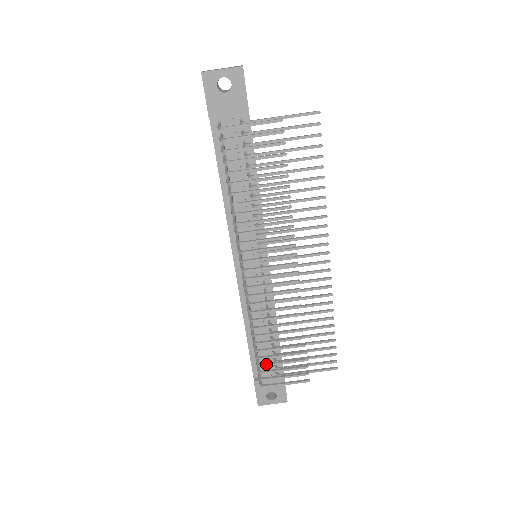
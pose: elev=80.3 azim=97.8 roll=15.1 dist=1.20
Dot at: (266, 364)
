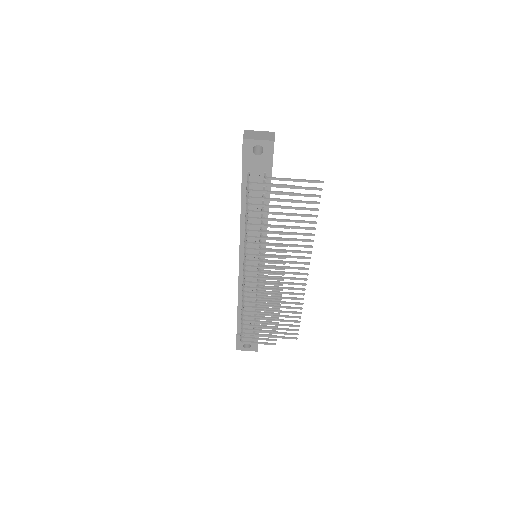
Dot at: (248, 329)
